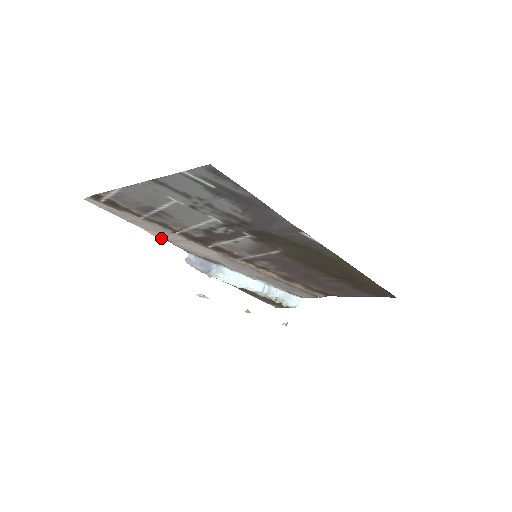
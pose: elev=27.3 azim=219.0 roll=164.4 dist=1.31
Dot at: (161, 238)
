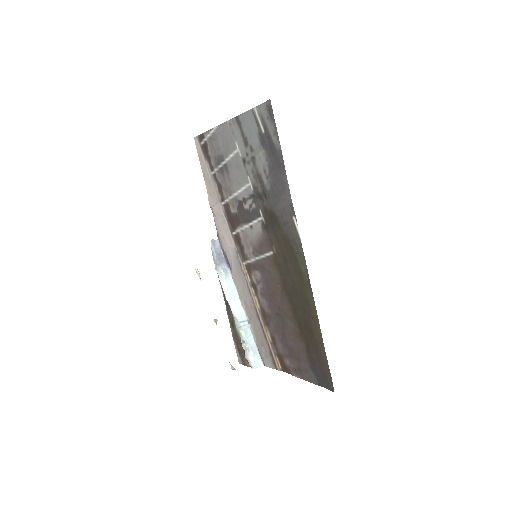
Dot at: (211, 207)
